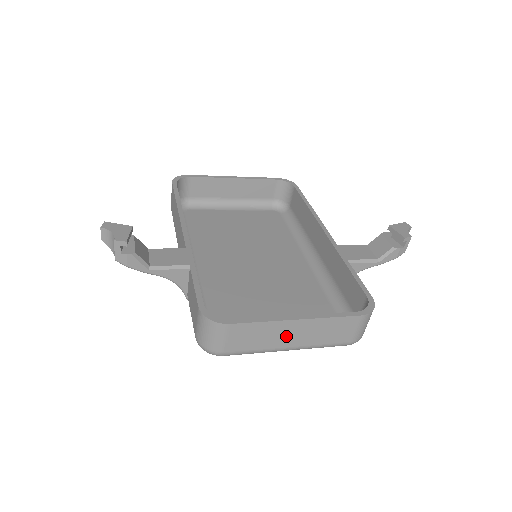
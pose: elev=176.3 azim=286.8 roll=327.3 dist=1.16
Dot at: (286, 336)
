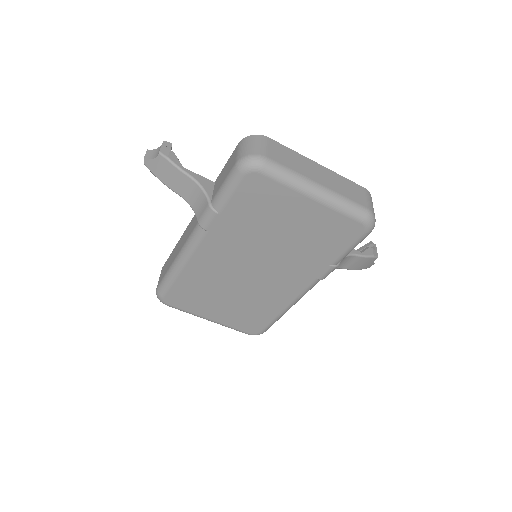
Dot at: (313, 172)
